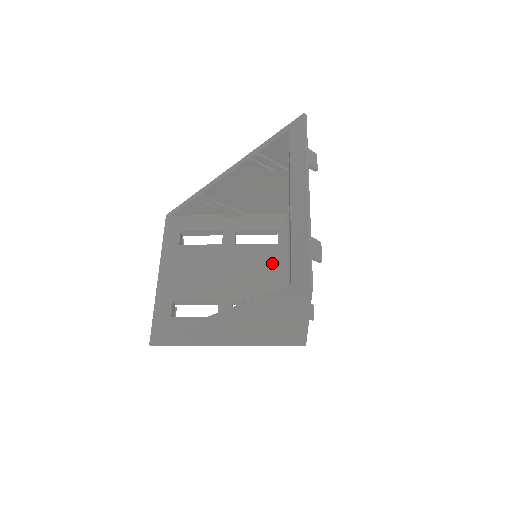
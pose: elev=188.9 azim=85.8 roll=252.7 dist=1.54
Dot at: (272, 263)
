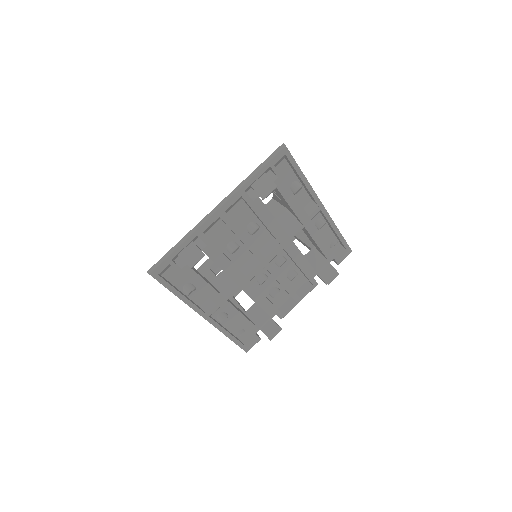
Dot at: occluded
